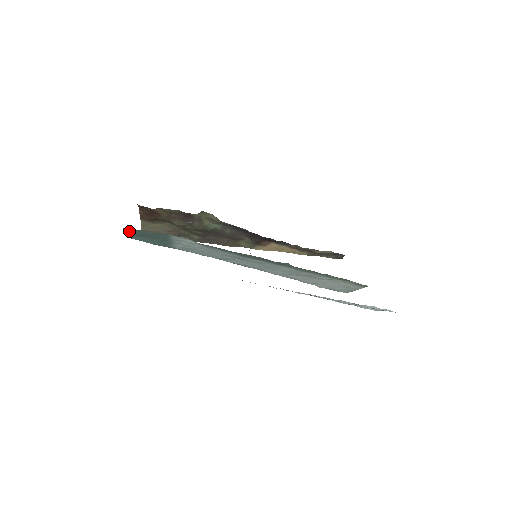
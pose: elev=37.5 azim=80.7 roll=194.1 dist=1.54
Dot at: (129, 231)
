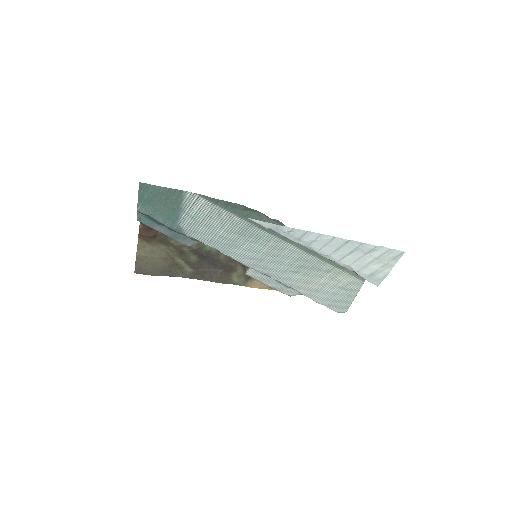
Dot at: (143, 191)
